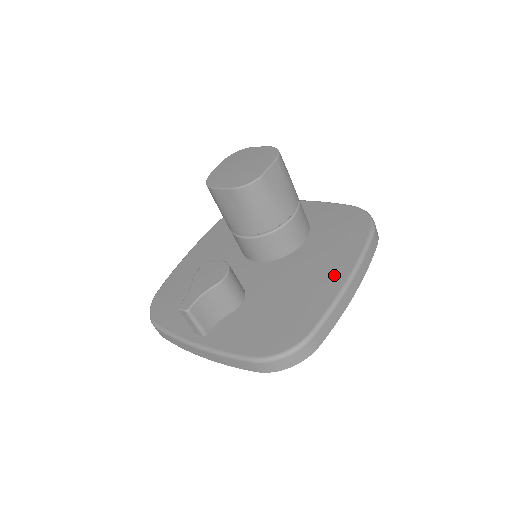
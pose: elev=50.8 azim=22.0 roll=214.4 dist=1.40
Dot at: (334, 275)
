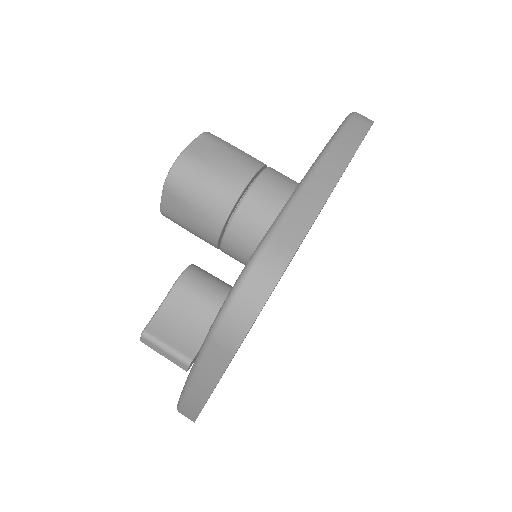
Dot at: occluded
